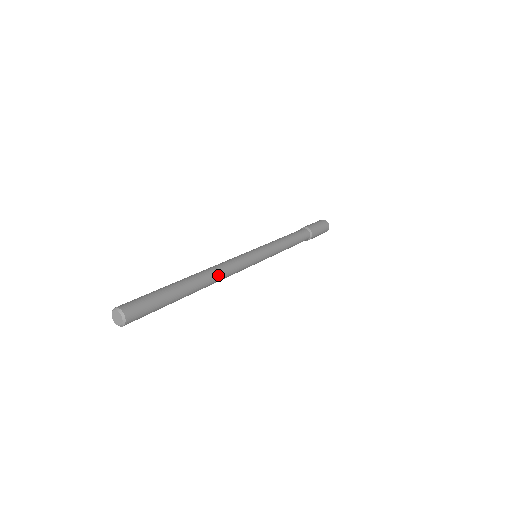
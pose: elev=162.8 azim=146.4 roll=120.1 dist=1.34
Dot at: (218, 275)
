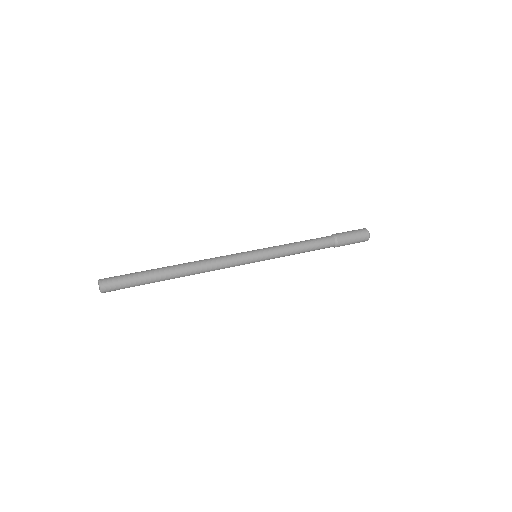
Dot at: (200, 272)
